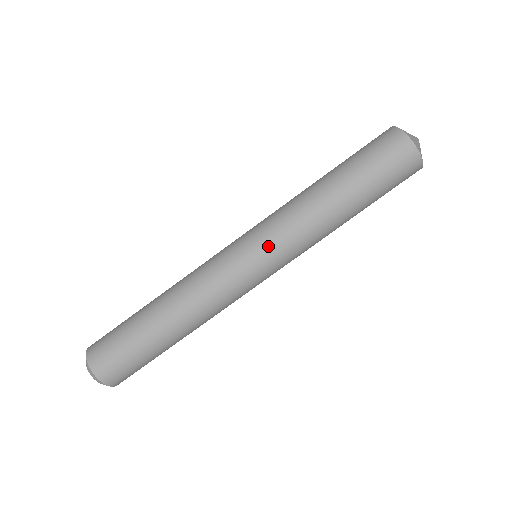
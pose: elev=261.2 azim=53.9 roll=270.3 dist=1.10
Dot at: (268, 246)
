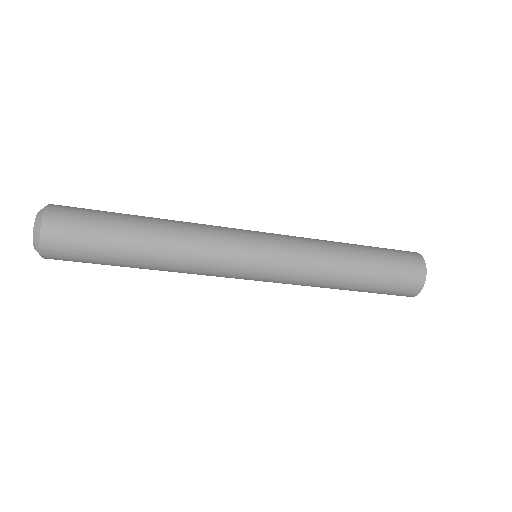
Dot at: occluded
